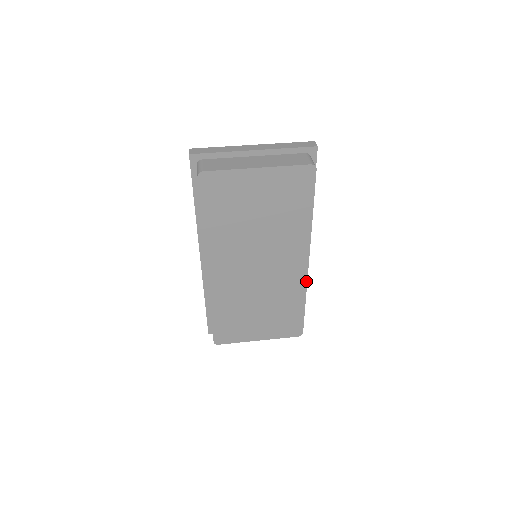
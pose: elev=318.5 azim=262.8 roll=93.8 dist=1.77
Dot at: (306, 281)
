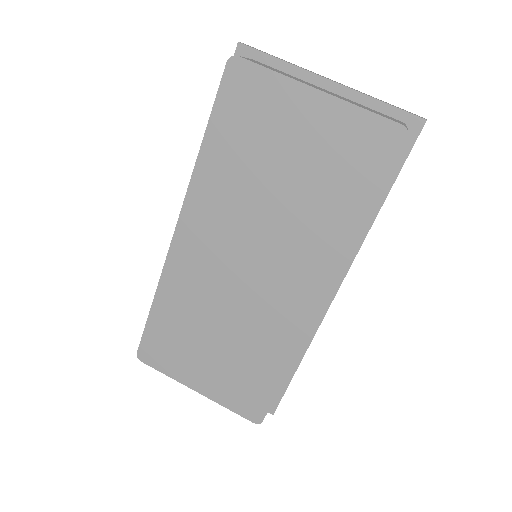
Dot at: (305, 333)
